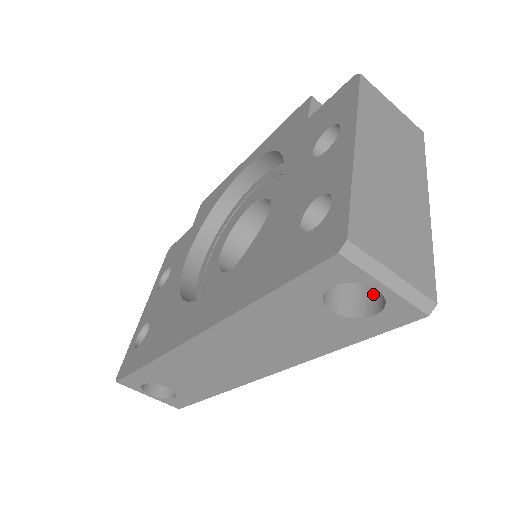
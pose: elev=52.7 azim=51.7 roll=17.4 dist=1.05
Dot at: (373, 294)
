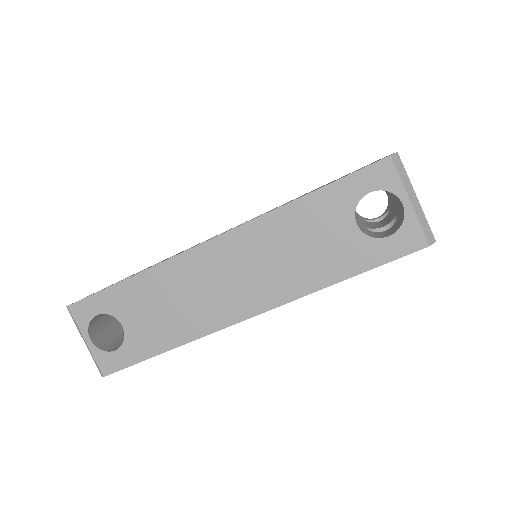
Dot at: (385, 233)
